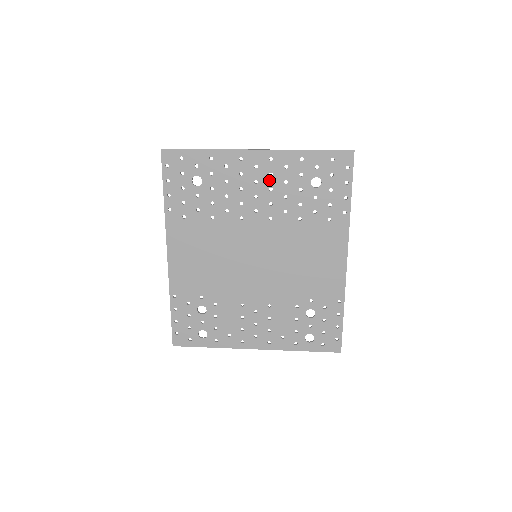
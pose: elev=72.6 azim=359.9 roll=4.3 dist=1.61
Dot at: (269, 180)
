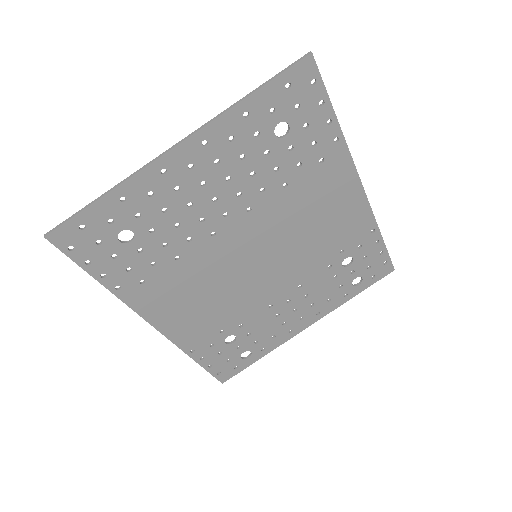
Dot at: (219, 170)
